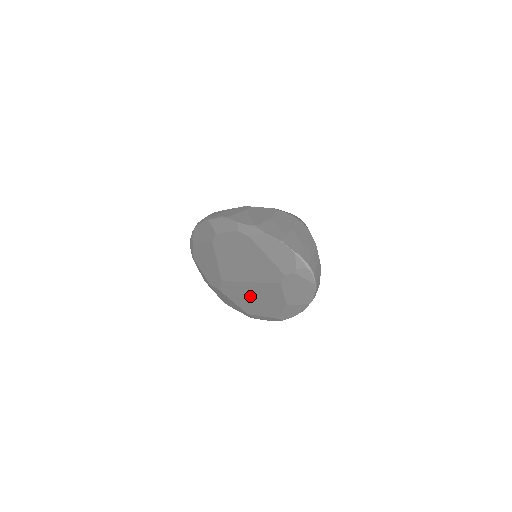
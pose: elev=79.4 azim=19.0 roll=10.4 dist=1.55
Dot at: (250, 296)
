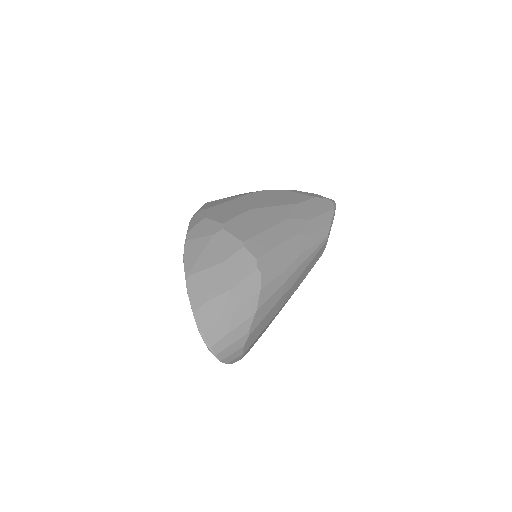
Dot at: occluded
